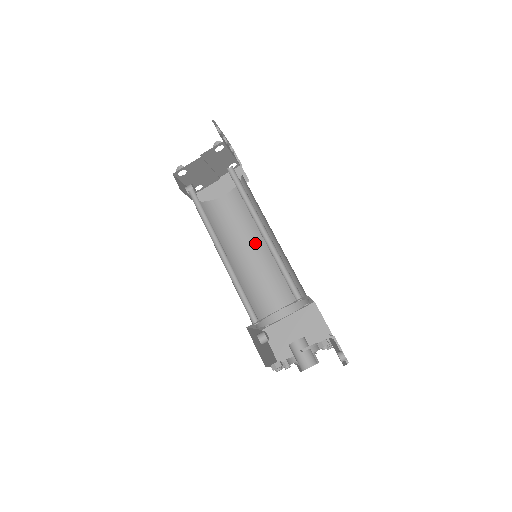
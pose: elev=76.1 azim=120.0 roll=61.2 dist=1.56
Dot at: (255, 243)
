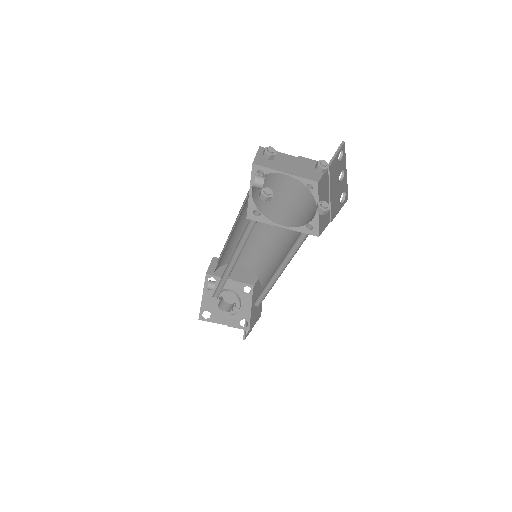
Dot at: occluded
